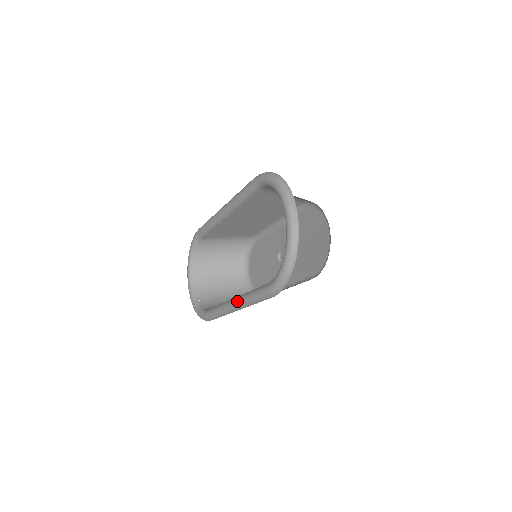
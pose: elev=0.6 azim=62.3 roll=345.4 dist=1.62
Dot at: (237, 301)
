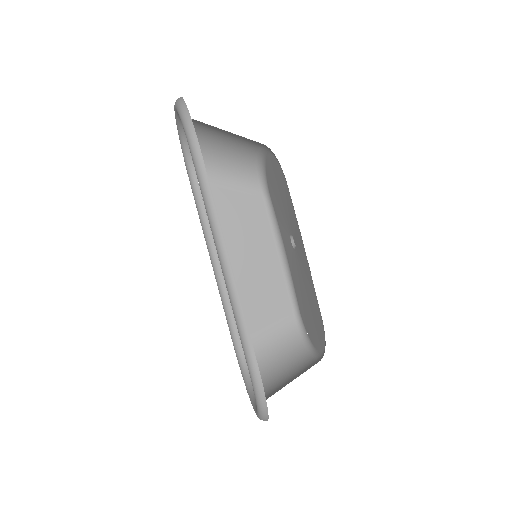
Dot at: occluded
